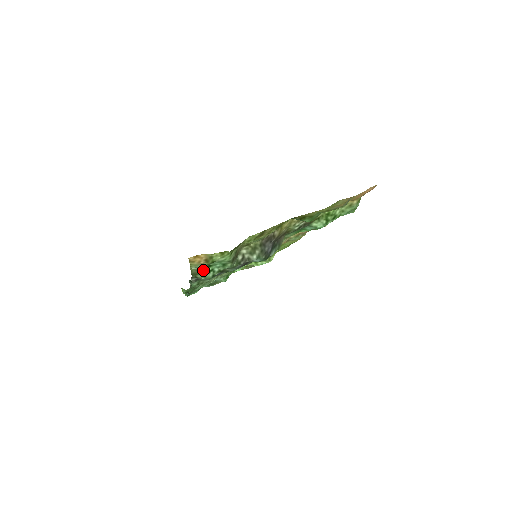
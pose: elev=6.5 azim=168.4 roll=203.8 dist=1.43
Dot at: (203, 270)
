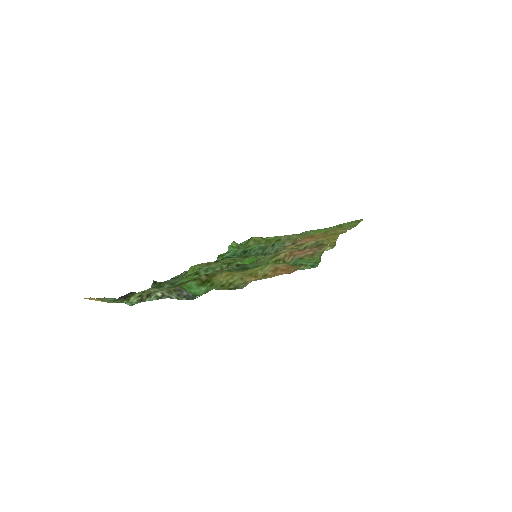
Dot at: occluded
